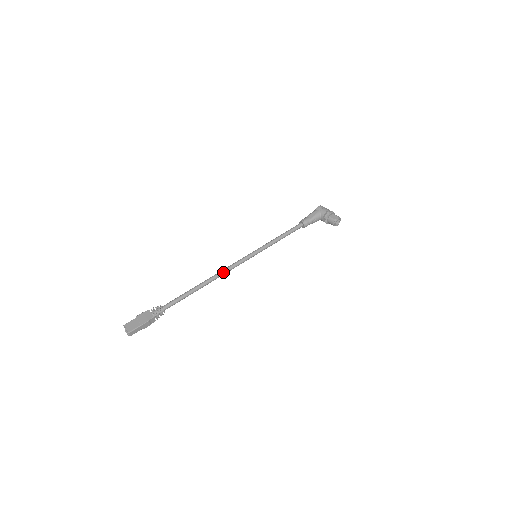
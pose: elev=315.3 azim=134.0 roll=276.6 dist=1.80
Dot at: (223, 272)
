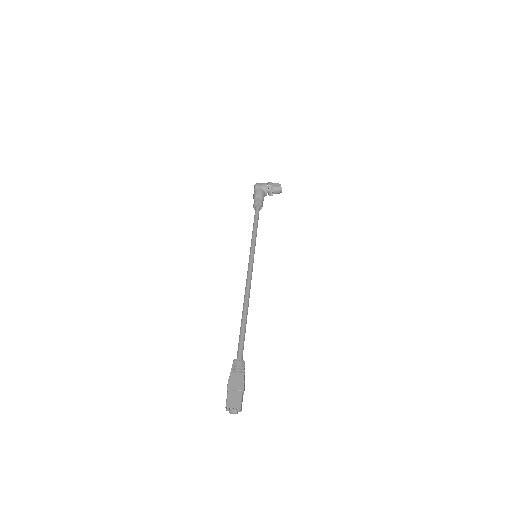
Dot at: (249, 288)
